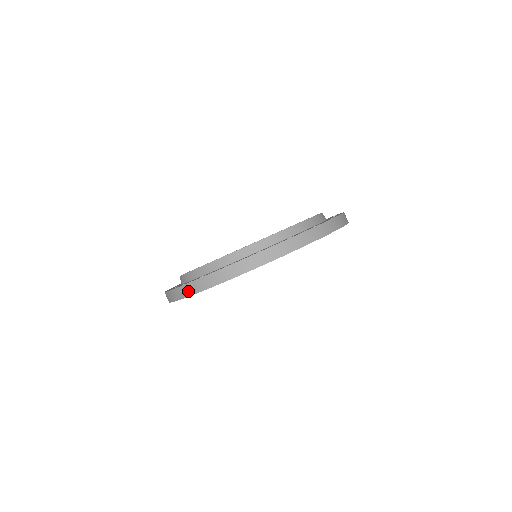
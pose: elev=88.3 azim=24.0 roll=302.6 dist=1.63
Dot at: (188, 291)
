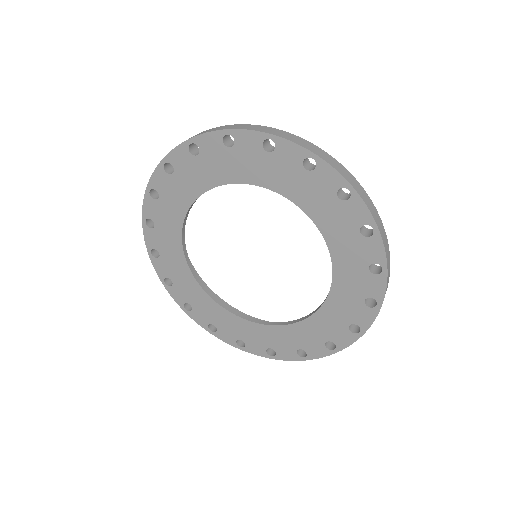
Dot at: (252, 127)
